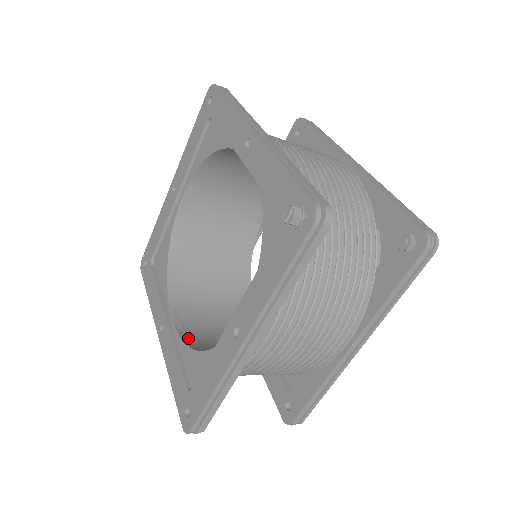
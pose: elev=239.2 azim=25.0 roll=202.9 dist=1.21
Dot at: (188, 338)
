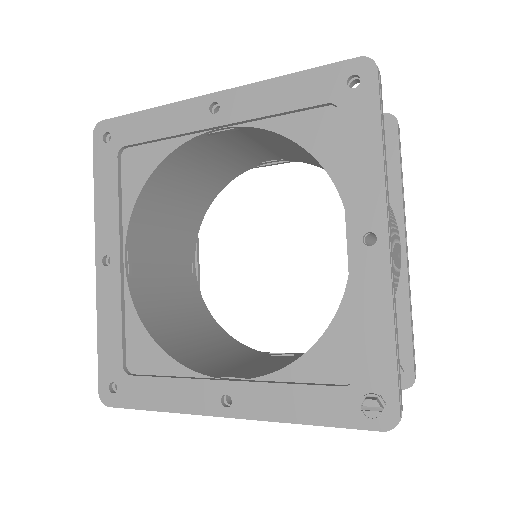
Dot at: (137, 295)
